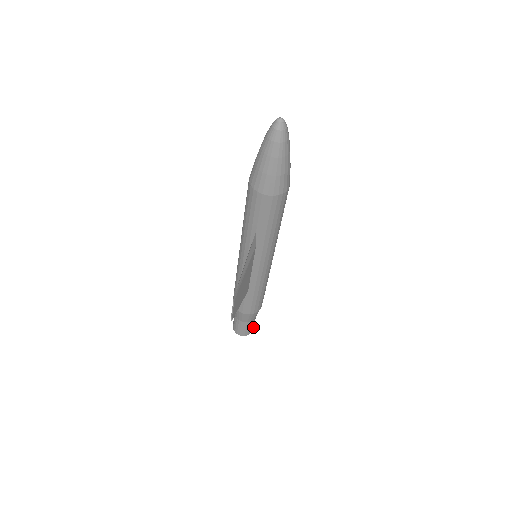
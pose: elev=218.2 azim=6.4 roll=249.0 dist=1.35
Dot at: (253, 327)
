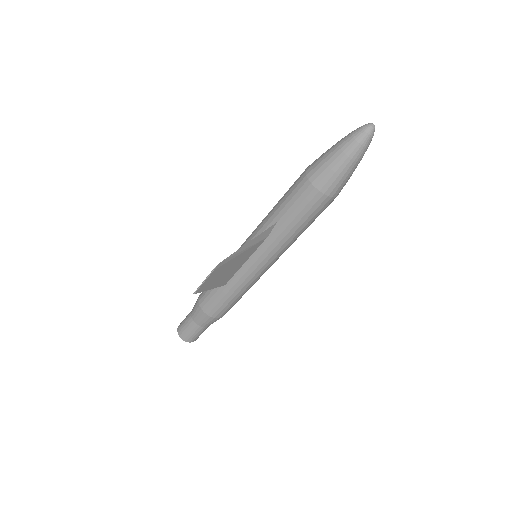
Dot at: (197, 338)
